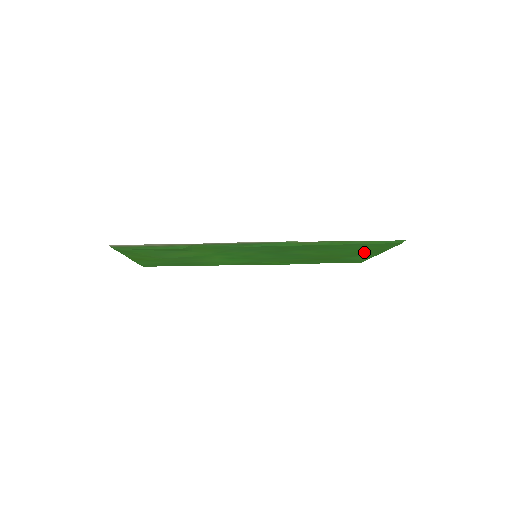
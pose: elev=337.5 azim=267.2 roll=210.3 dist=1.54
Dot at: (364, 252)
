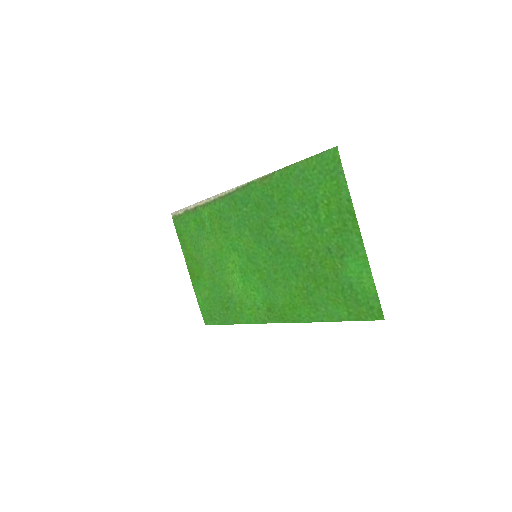
Dot at: (338, 225)
